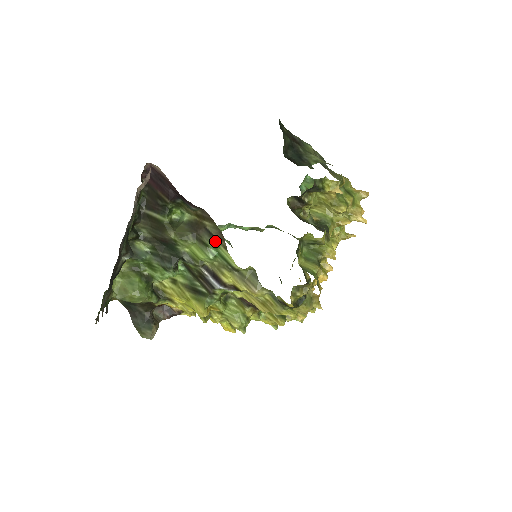
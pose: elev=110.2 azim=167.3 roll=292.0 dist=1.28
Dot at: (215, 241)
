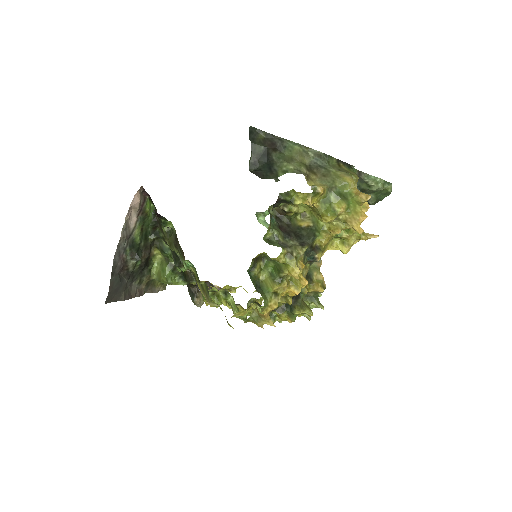
Dot at: (182, 256)
